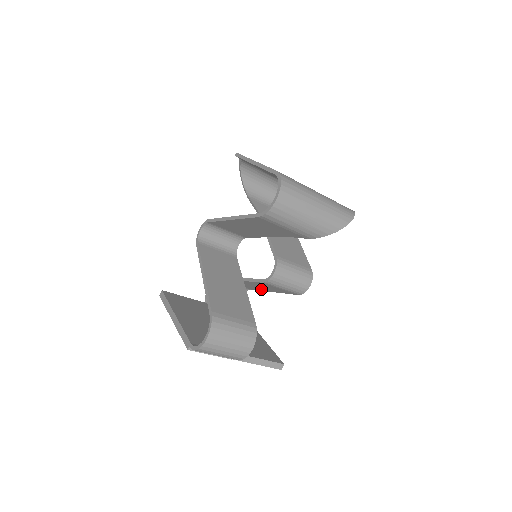
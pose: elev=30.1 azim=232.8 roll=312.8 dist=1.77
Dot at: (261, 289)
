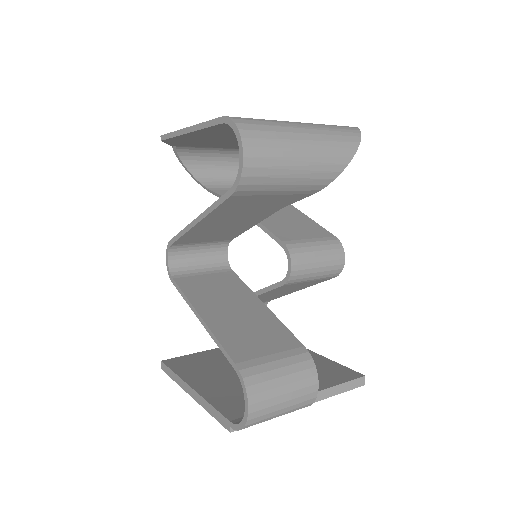
Dot at: (283, 294)
